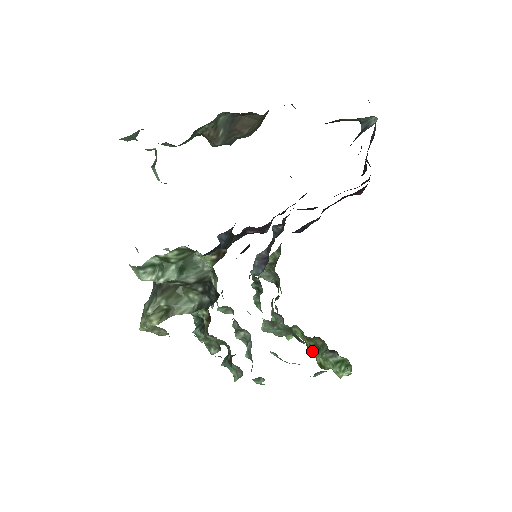
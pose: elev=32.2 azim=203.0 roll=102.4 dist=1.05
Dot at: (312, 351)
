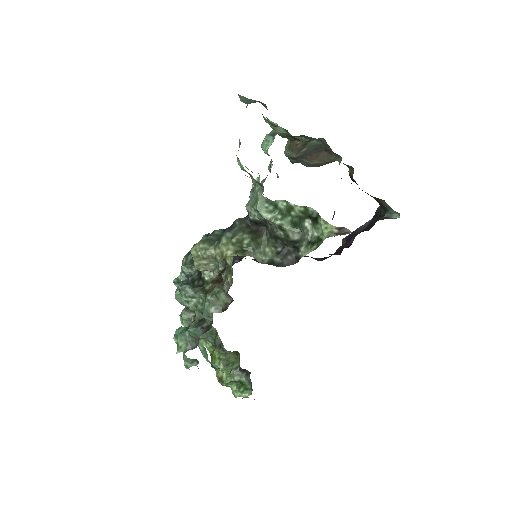
Dot at: (218, 364)
